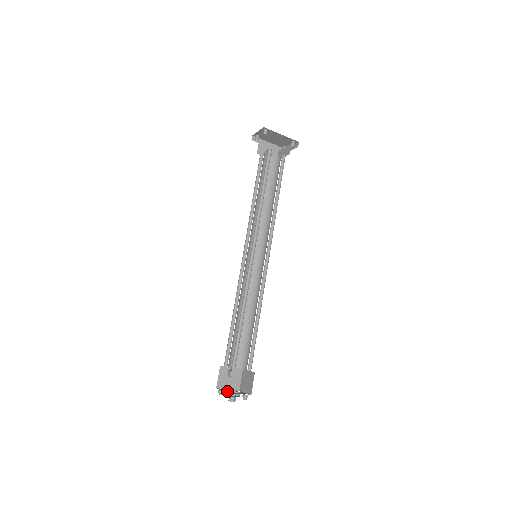
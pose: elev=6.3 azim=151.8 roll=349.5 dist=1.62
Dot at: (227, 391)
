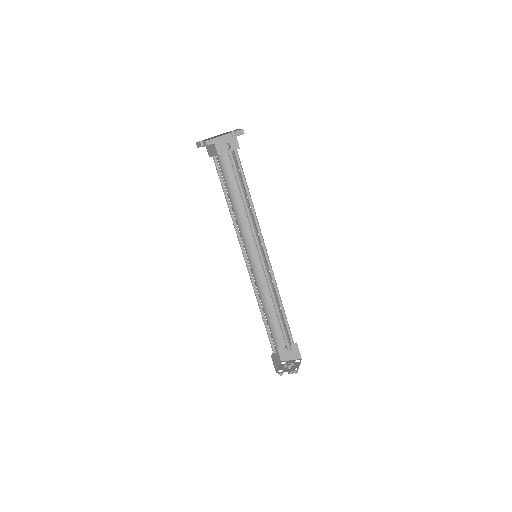
Dot at: (282, 368)
